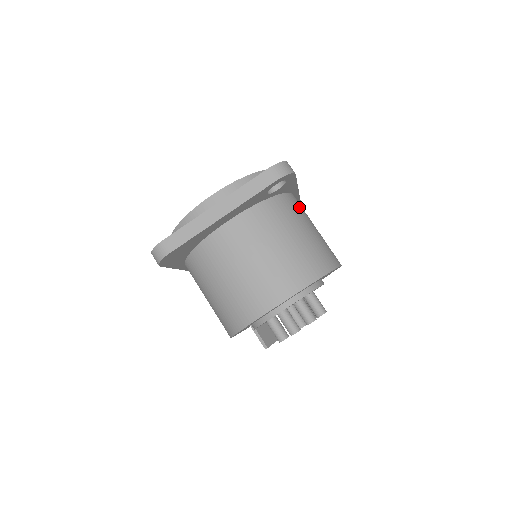
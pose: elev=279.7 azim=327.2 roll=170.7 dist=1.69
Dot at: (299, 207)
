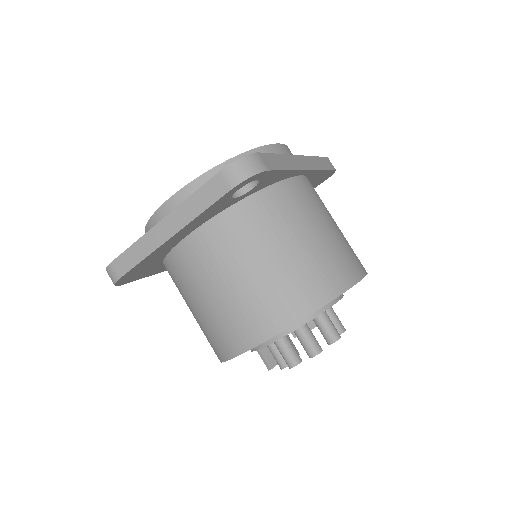
Dot at: (299, 200)
